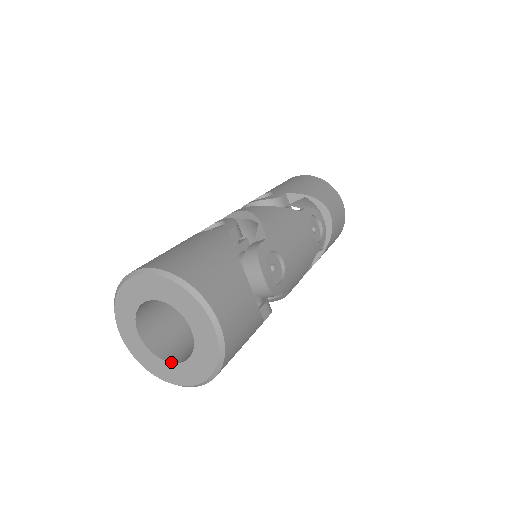
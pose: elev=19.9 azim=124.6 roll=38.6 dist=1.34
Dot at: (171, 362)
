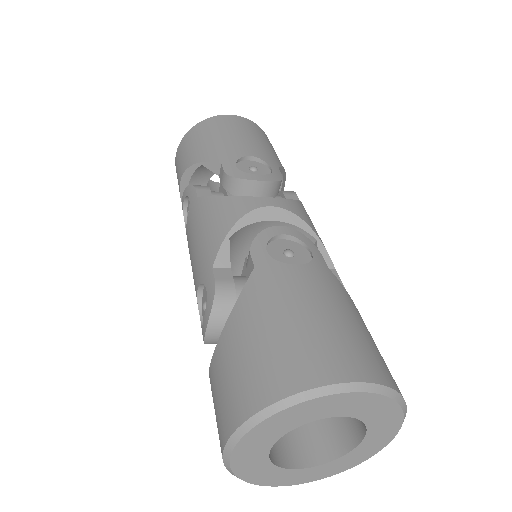
Dot at: (294, 469)
